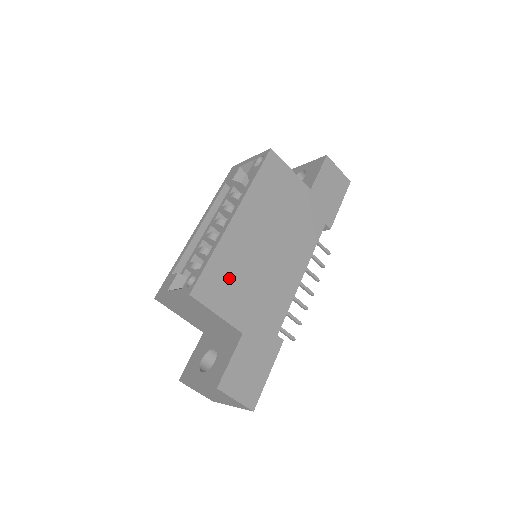
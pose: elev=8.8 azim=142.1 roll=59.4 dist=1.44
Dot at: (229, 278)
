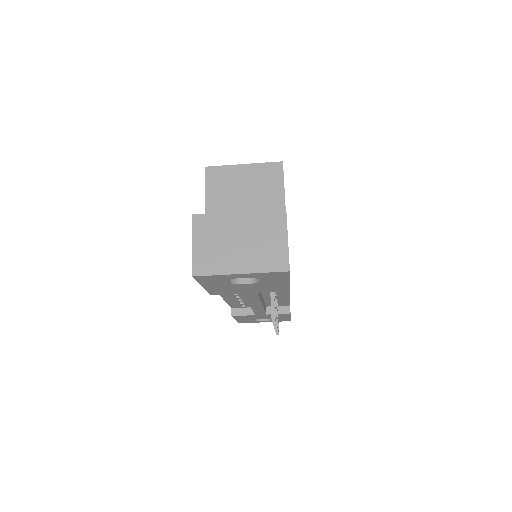
Dot at: occluded
